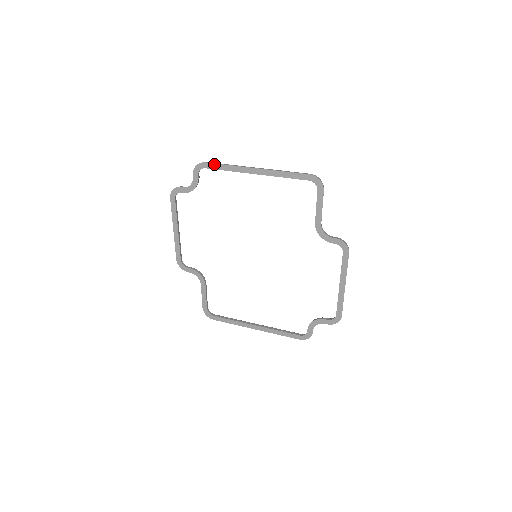
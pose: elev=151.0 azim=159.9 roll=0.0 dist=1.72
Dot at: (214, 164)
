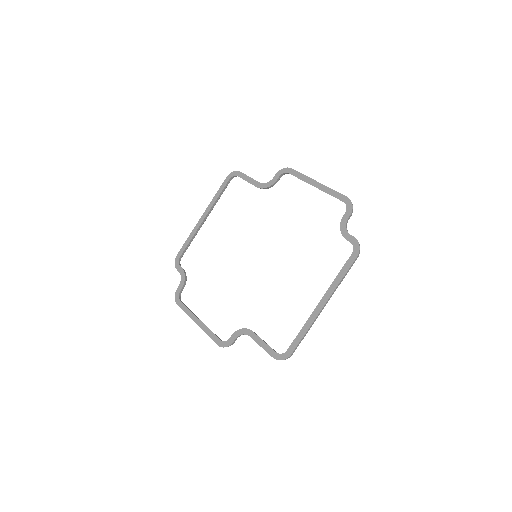
Dot at: (182, 248)
